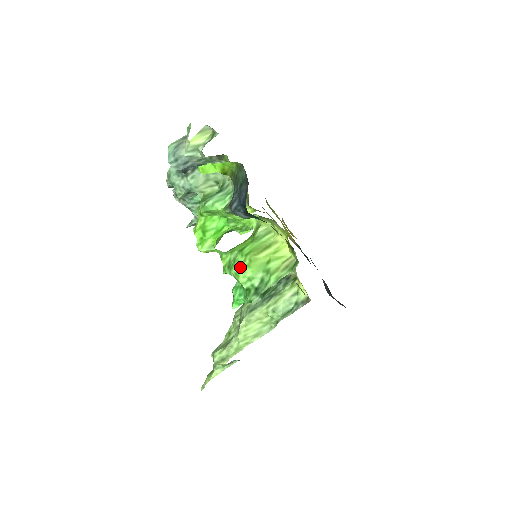
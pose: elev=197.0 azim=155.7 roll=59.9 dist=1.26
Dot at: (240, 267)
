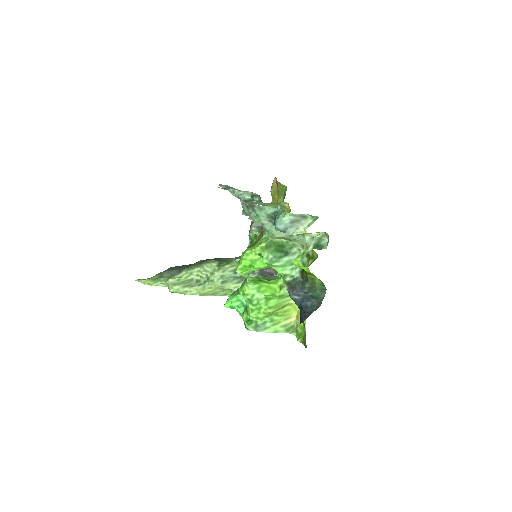
Dot at: (259, 310)
